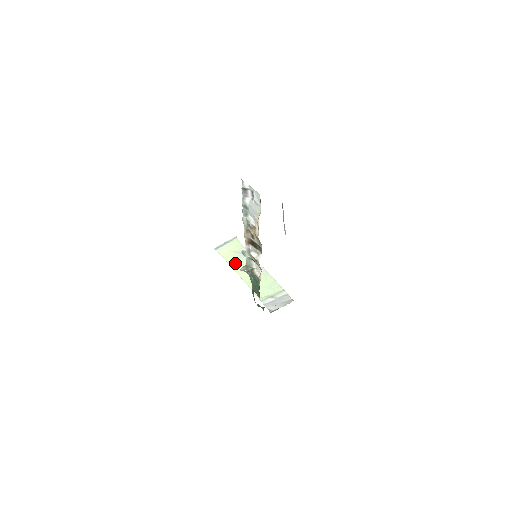
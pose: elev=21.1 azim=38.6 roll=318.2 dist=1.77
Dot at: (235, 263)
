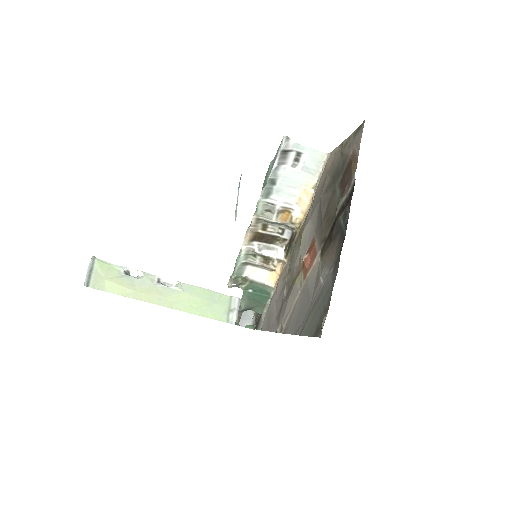
Dot at: (138, 292)
